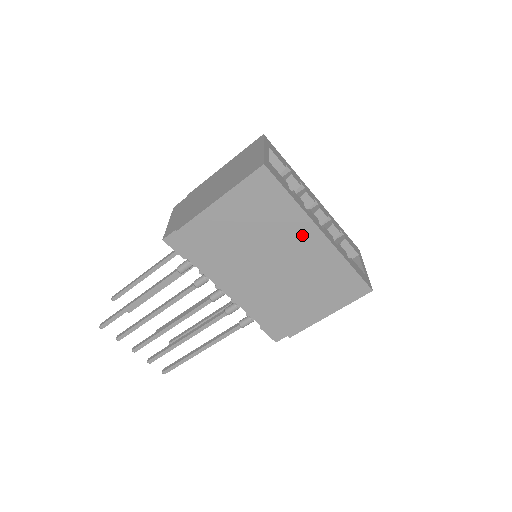
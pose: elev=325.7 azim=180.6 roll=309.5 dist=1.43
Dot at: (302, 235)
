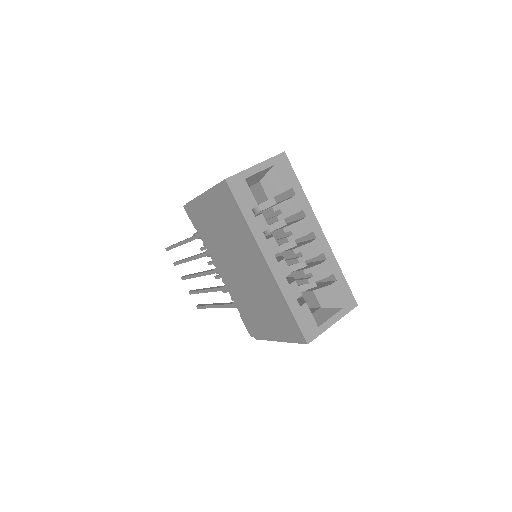
Dot at: (254, 256)
